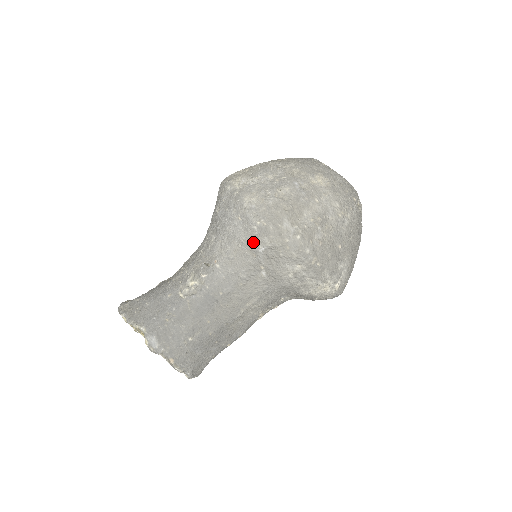
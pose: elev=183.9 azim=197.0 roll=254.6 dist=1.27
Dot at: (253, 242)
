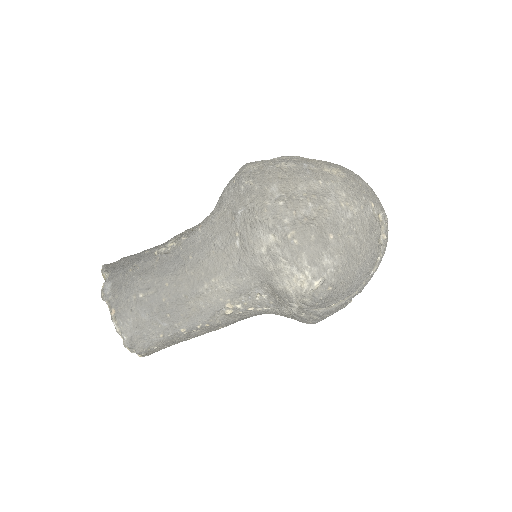
Dot at: (236, 203)
